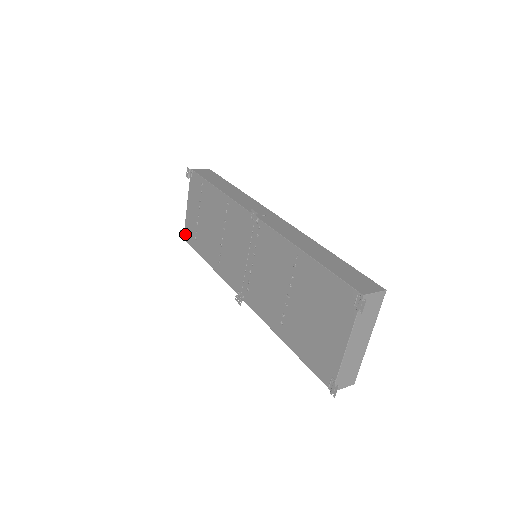
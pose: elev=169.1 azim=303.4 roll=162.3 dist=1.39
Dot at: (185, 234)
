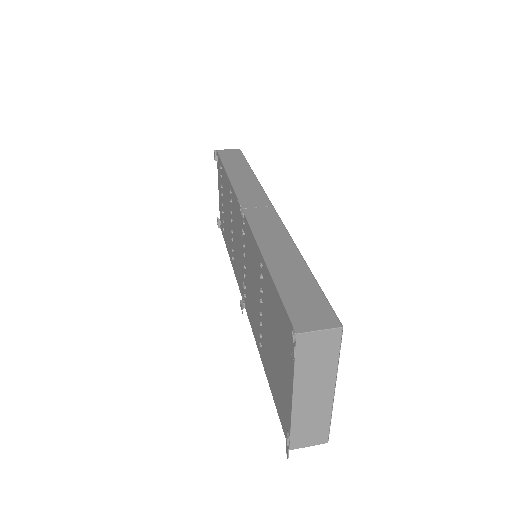
Dot at: (220, 223)
